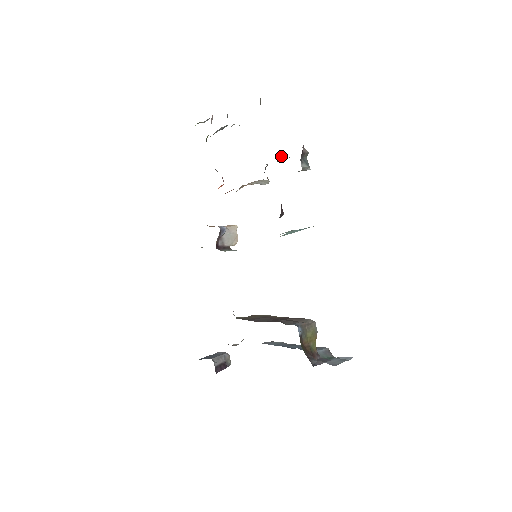
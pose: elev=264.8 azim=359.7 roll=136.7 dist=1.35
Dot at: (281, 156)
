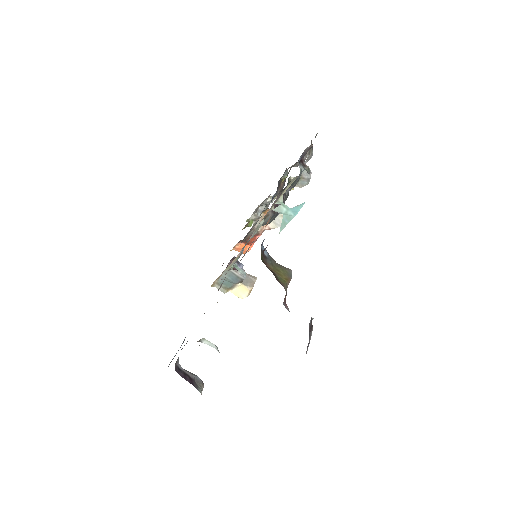
Dot at: (290, 180)
